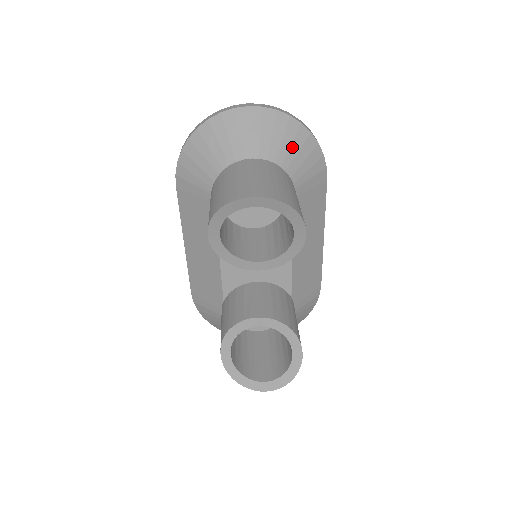
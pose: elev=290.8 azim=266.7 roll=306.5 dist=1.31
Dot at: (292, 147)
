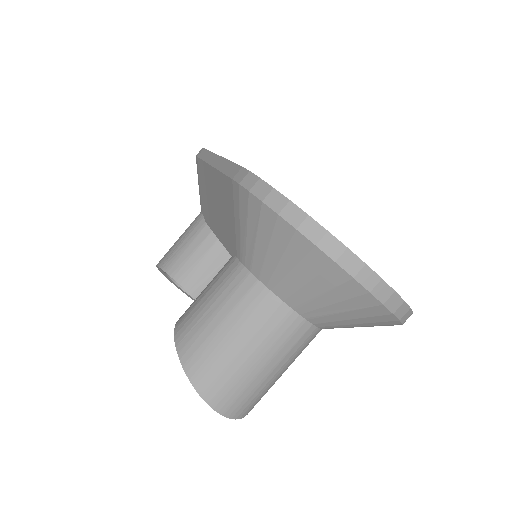
Dot at: (358, 326)
